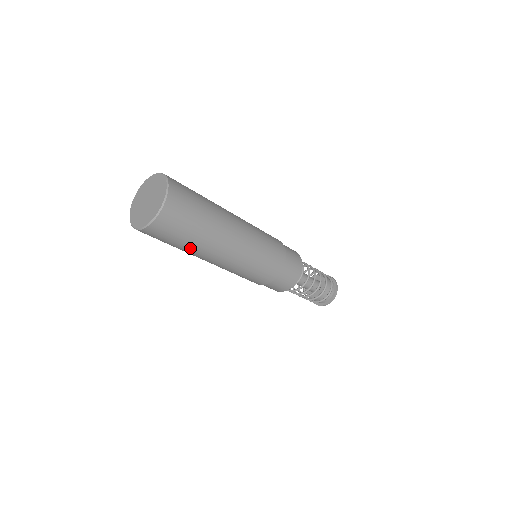
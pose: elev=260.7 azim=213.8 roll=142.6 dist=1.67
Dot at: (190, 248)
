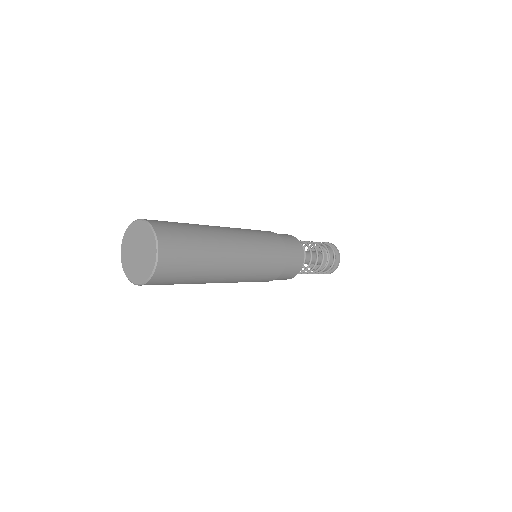
Dot at: occluded
